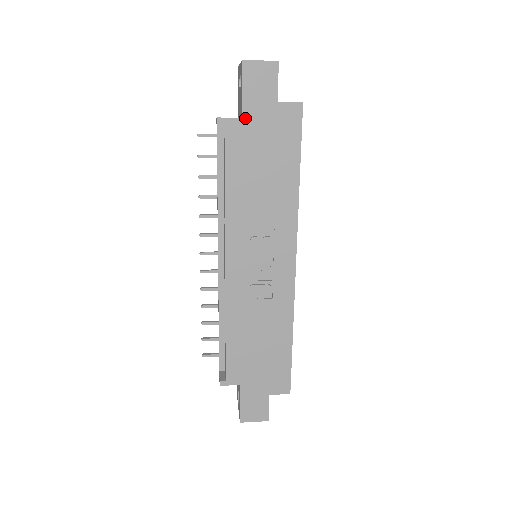
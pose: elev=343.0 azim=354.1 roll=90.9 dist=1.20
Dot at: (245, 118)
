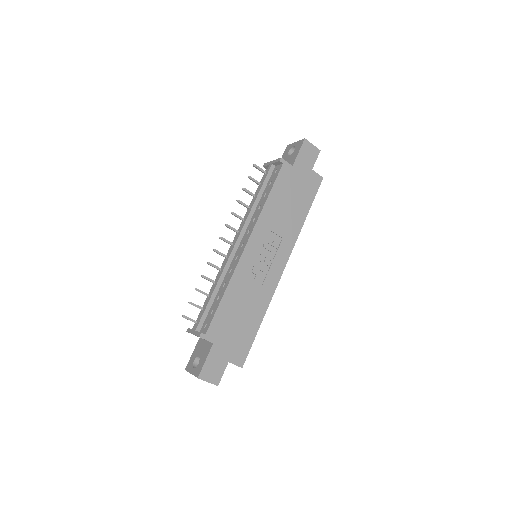
Dot at: (294, 167)
